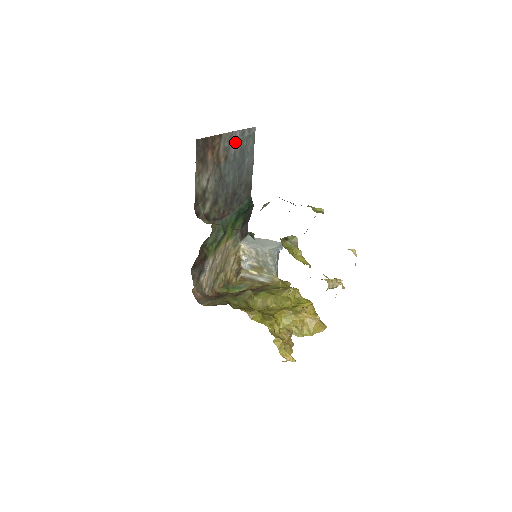
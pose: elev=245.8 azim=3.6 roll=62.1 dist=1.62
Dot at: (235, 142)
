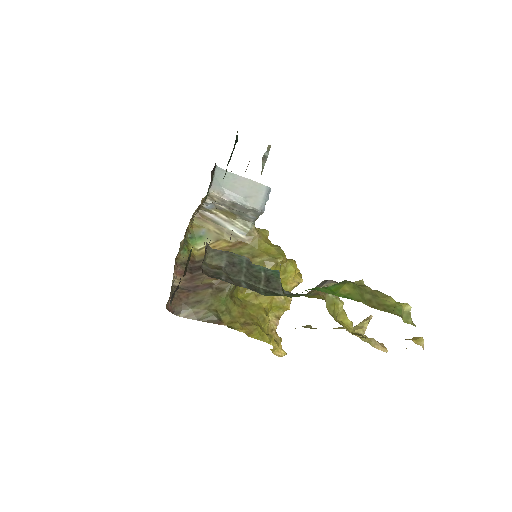
Dot at: occluded
